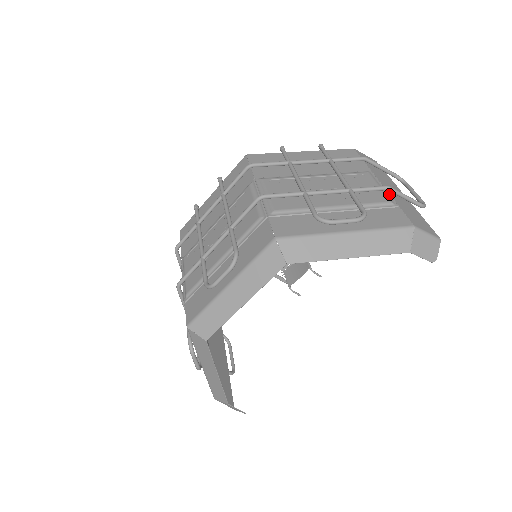
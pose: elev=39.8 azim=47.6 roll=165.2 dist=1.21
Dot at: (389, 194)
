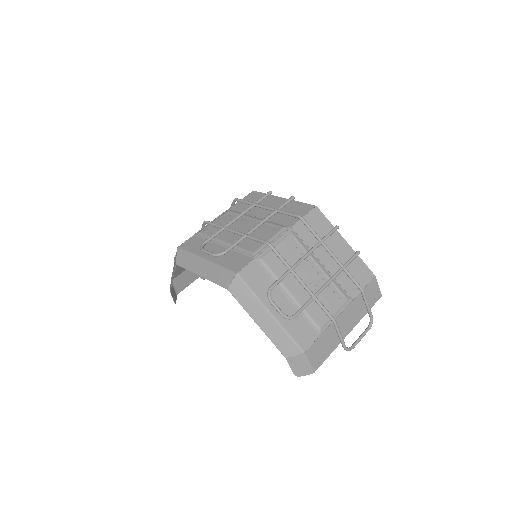
Dot at: (331, 323)
